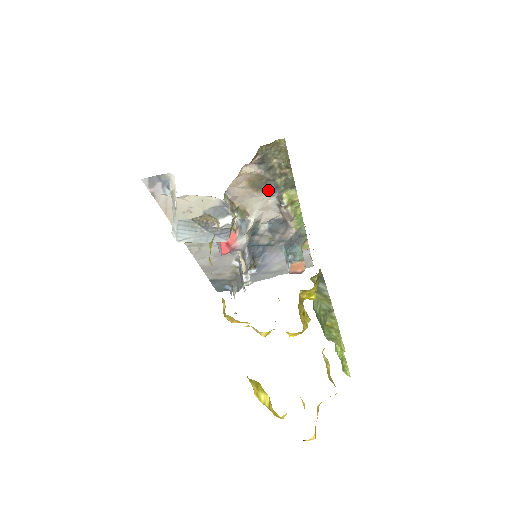
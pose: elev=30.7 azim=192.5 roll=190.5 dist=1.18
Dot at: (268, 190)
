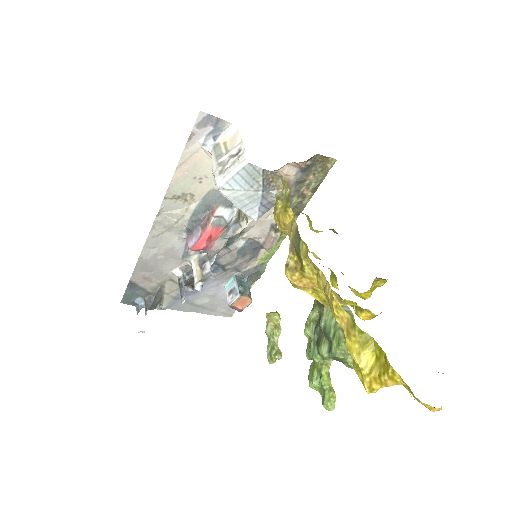
Dot at: occluded
